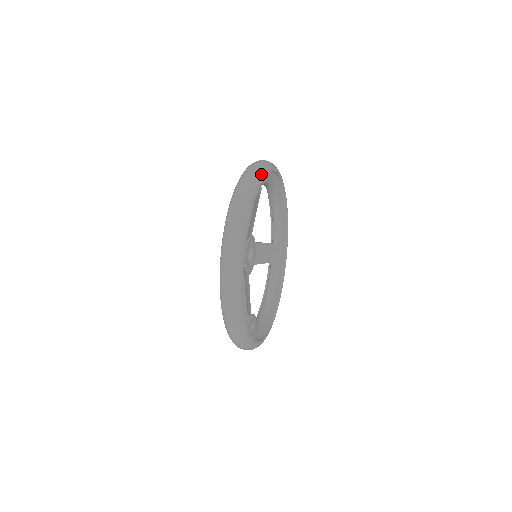
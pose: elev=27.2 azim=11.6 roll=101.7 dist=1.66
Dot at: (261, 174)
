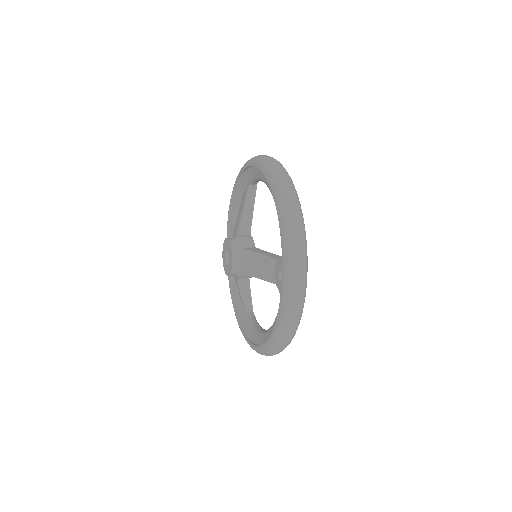
Dot at: occluded
